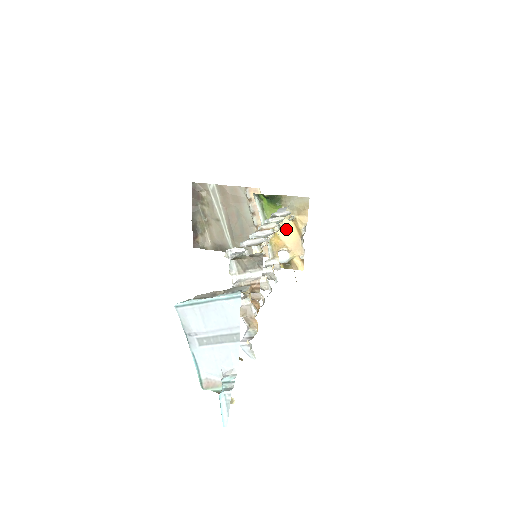
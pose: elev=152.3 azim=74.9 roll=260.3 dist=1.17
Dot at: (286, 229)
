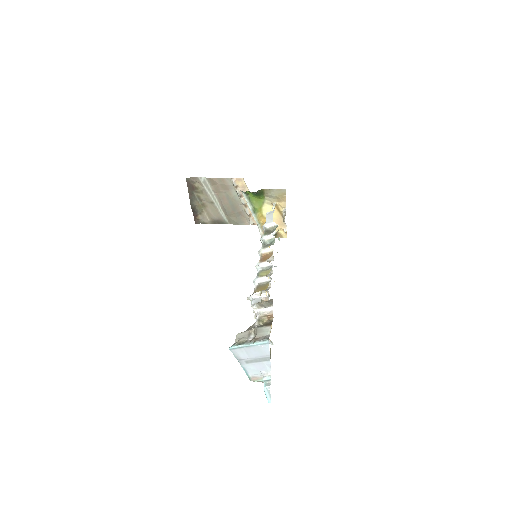
Dot at: occluded
